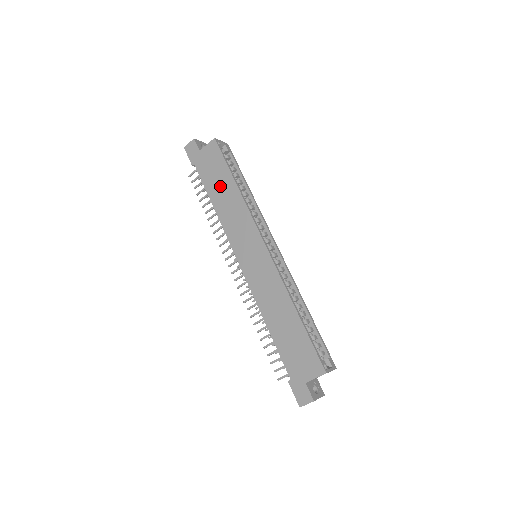
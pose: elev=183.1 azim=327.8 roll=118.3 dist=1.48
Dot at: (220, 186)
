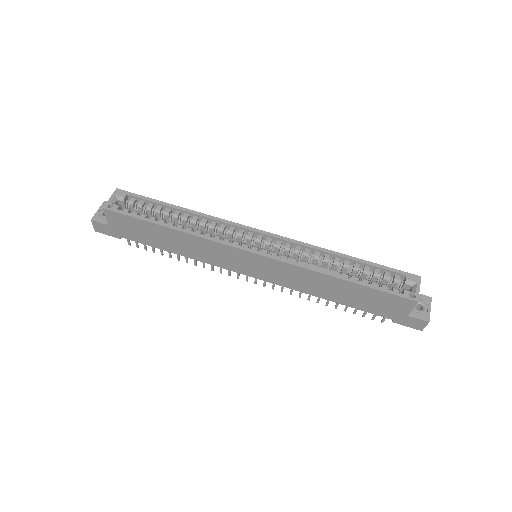
Dot at: (160, 238)
